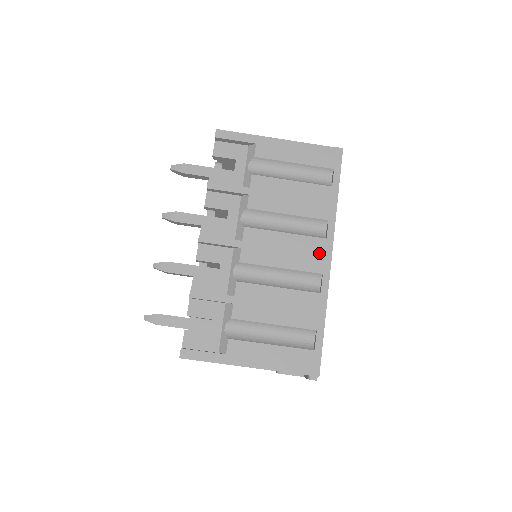
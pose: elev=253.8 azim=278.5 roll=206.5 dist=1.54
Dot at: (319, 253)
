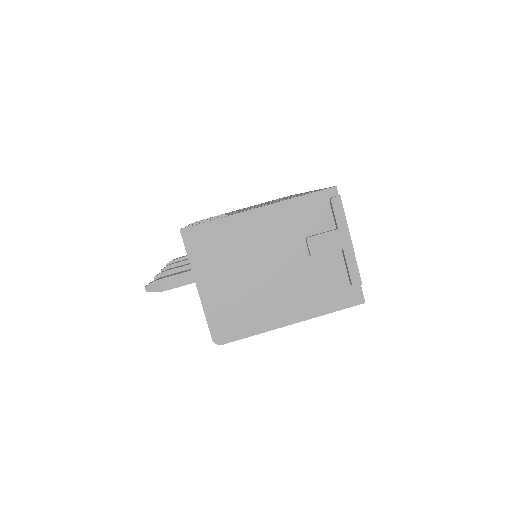
Dot at: occluded
